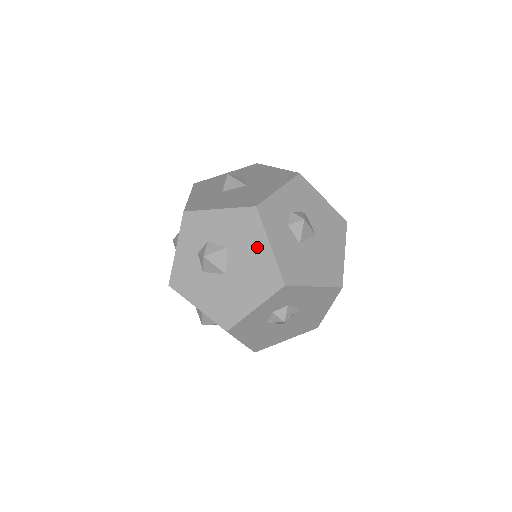
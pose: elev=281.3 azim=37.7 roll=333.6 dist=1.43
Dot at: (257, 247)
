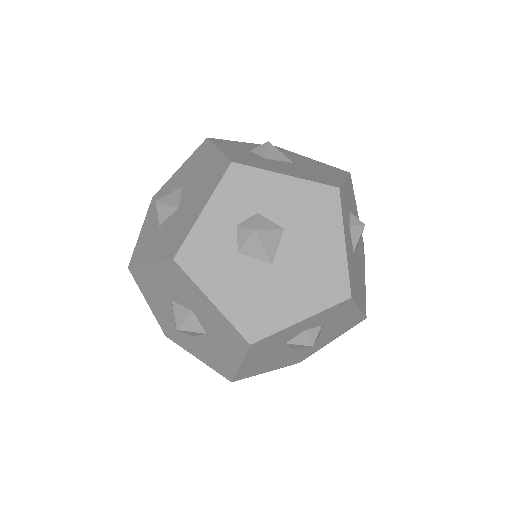
Dot at: (327, 239)
